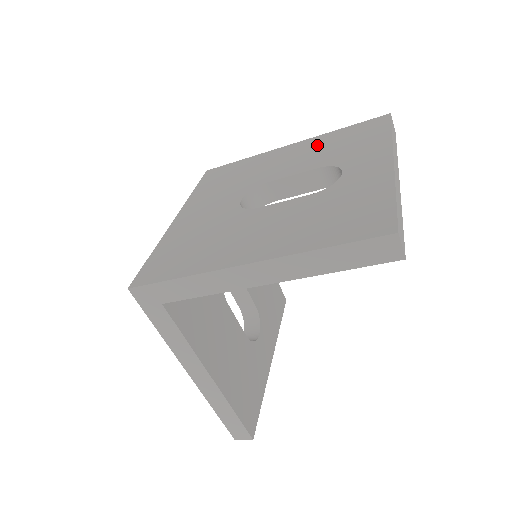
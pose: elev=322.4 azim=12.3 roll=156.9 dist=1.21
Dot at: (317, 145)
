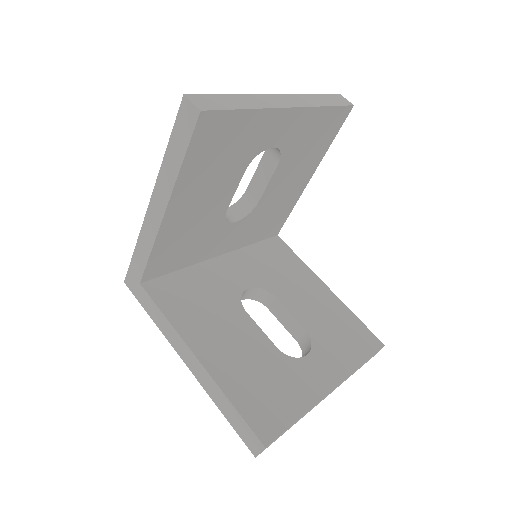
Dot at: occluded
